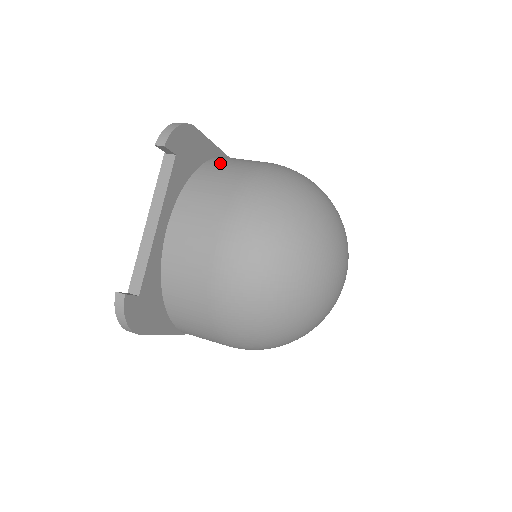
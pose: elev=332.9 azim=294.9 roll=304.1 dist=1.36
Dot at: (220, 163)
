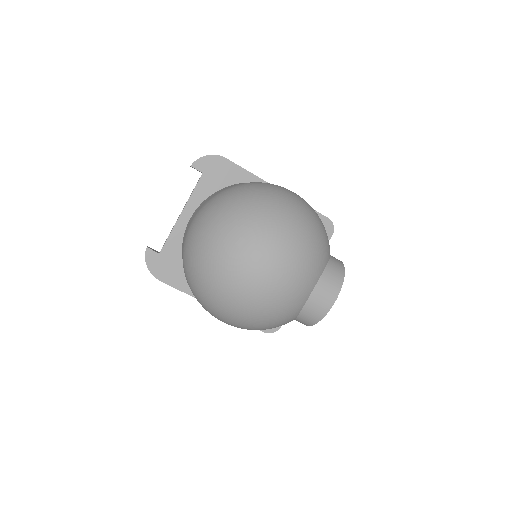
Dot at: occluded
